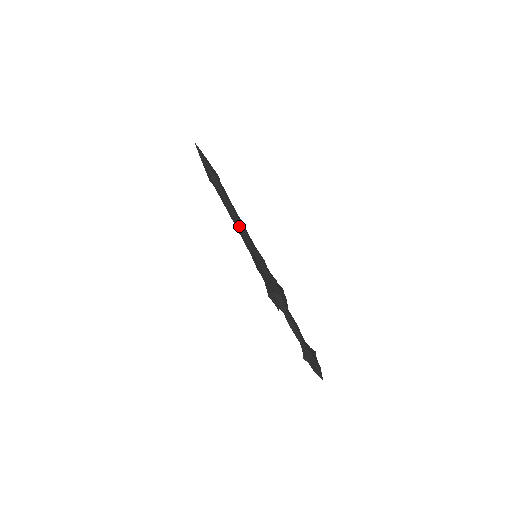
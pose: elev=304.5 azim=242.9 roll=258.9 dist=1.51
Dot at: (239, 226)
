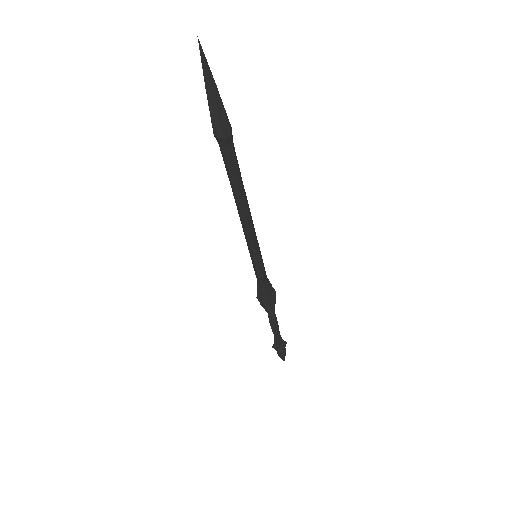
Dot at: (245, 224)
